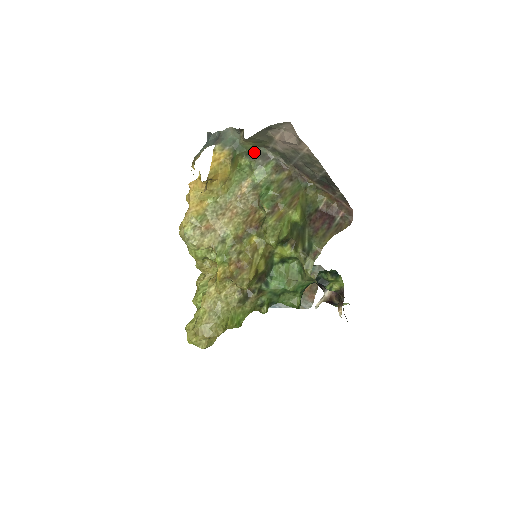
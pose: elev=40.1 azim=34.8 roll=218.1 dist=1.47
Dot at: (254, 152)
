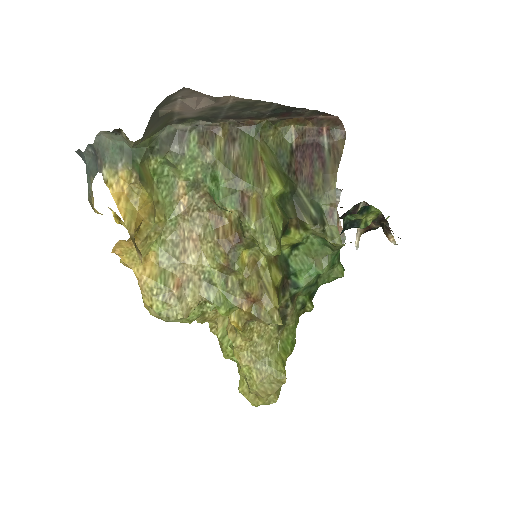
Dot at: (158, 142)
